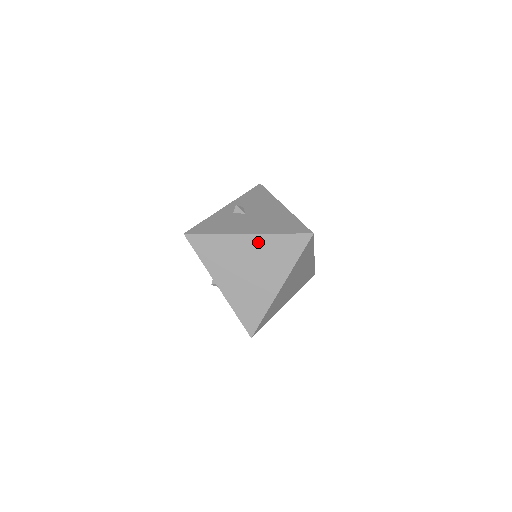
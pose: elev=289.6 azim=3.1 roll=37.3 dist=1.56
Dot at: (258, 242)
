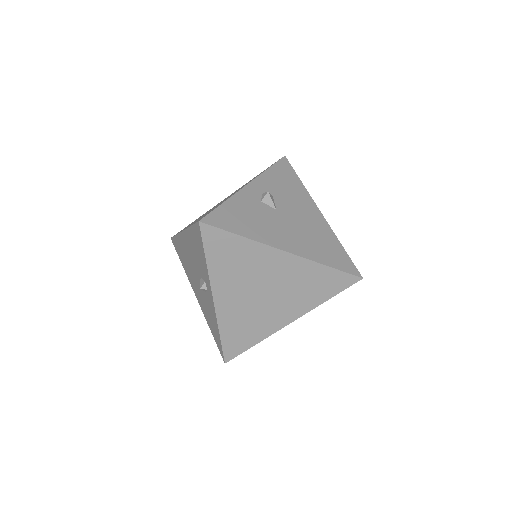
Dot at: (294, 266)
